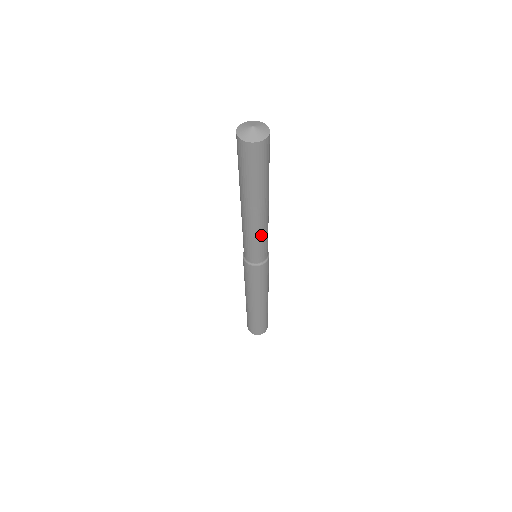
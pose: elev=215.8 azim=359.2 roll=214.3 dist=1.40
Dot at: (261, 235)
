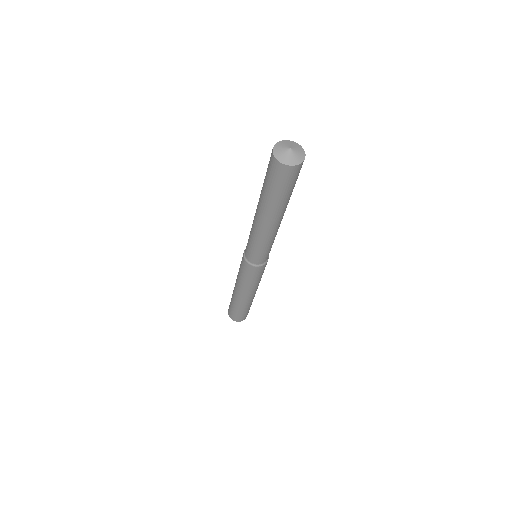
Dot at: (273, 239)
